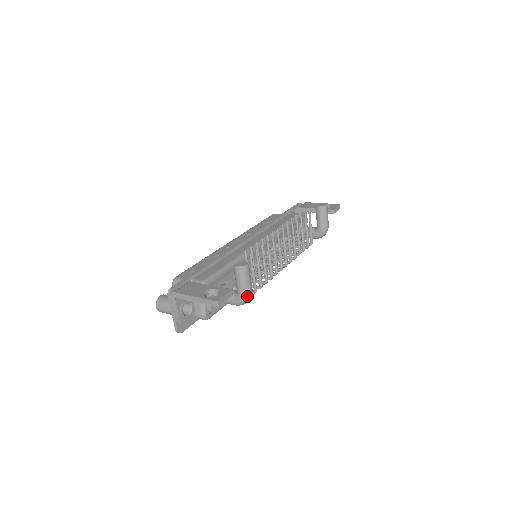
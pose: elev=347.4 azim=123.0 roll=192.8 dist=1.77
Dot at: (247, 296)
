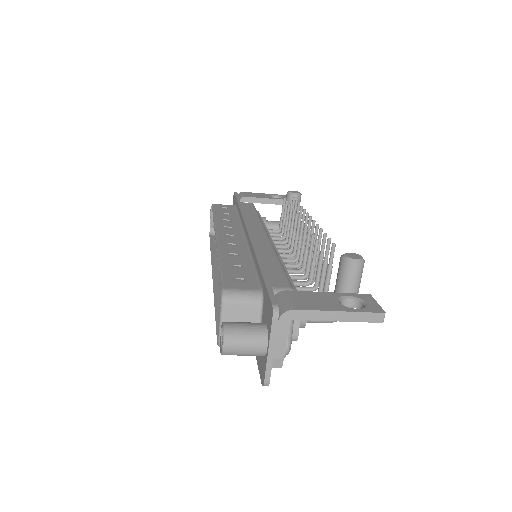
Dot at: occluded
